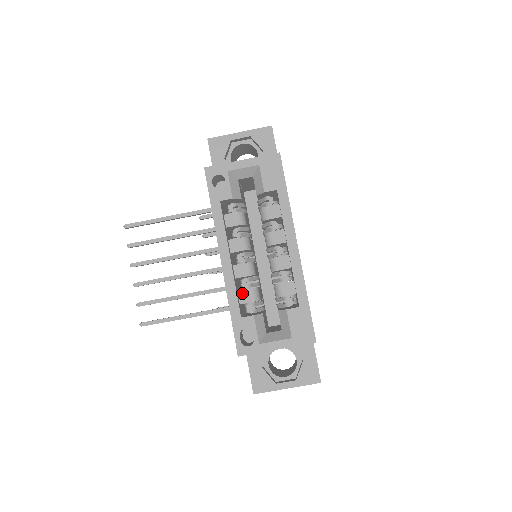
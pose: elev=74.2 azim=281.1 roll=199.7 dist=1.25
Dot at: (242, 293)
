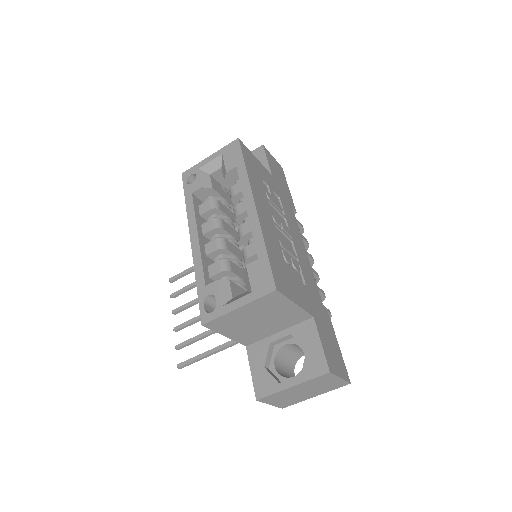
Dot at: (211, 267)
